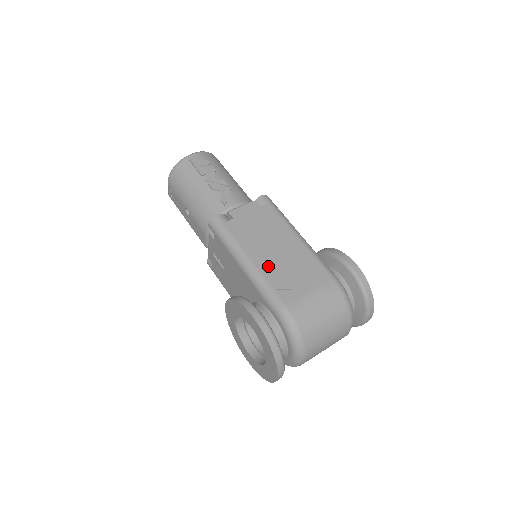
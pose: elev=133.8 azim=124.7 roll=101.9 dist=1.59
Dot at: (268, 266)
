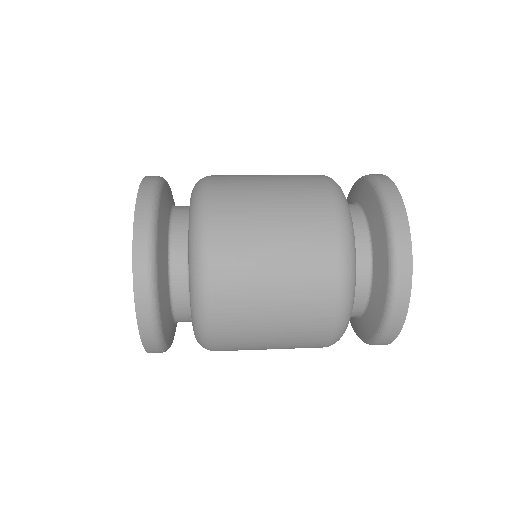
Dot at: occluded
